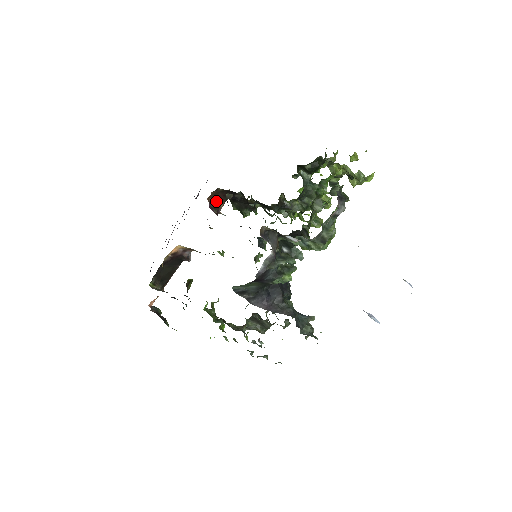
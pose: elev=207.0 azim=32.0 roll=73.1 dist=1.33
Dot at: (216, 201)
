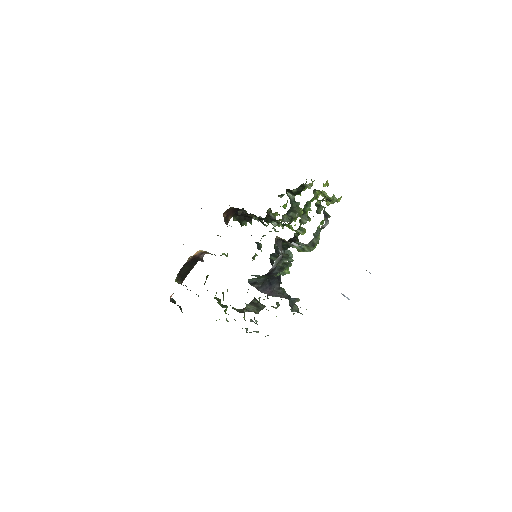
Dot at: (227, 216)
